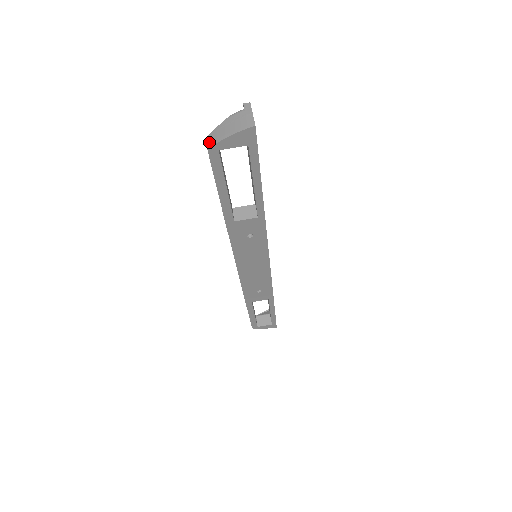
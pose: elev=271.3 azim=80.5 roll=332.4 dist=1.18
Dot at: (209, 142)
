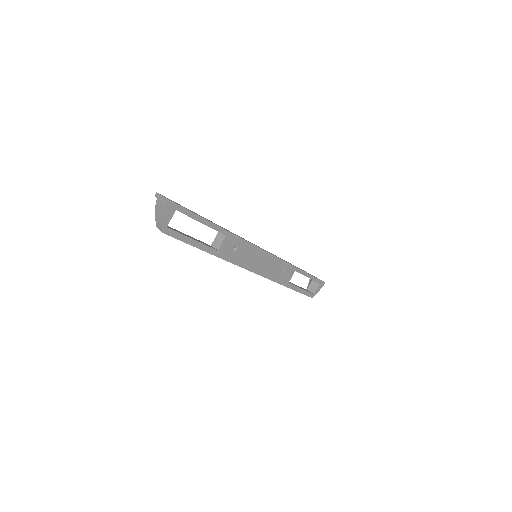
Dot at: (159, 229)
